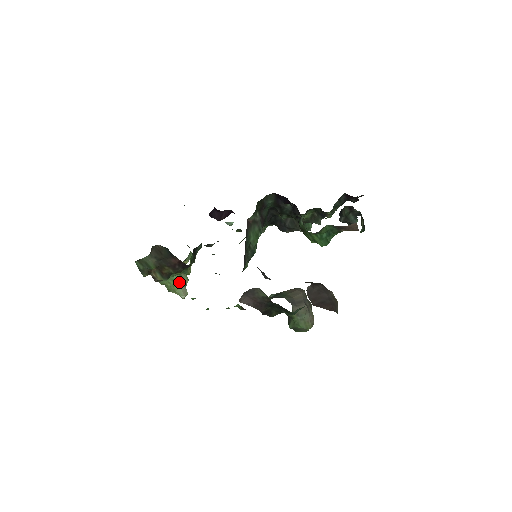
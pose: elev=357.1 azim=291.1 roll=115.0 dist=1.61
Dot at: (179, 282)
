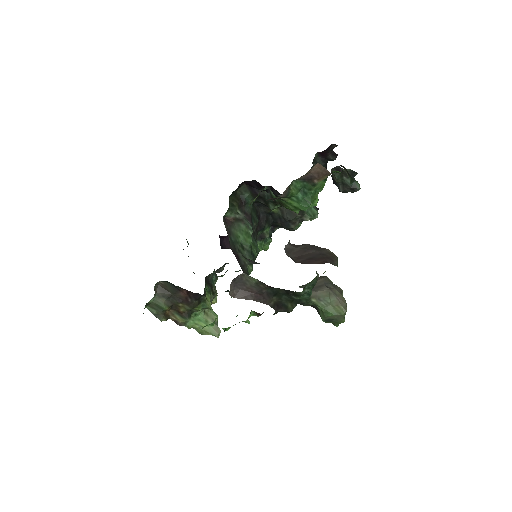
Dot at: (207, 321)
